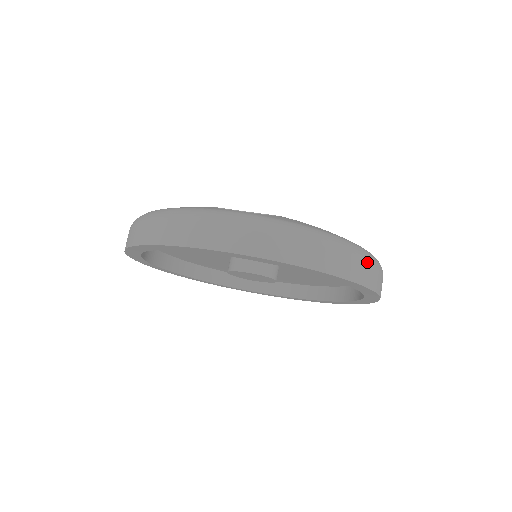
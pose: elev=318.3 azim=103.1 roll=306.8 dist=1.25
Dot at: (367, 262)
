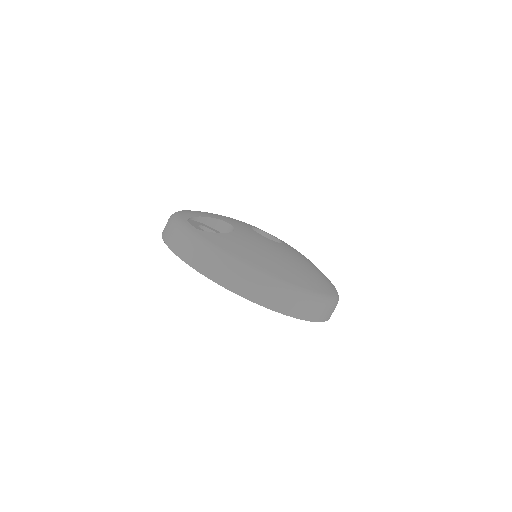
Dot at: (255, 283)
